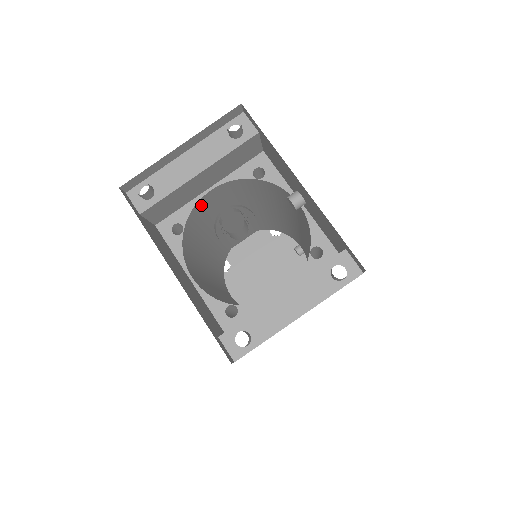
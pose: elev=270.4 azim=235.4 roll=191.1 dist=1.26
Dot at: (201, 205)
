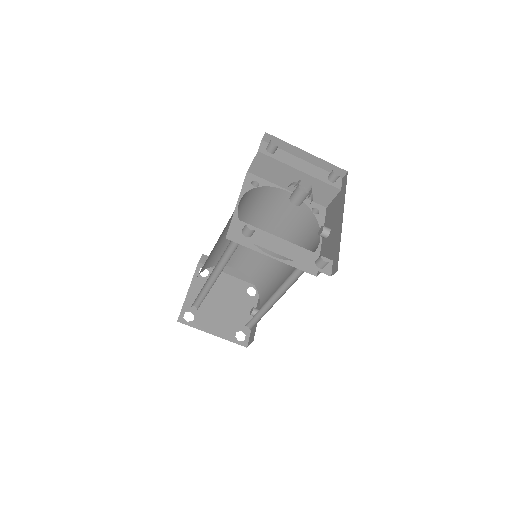
Dot at: (273, 193)
